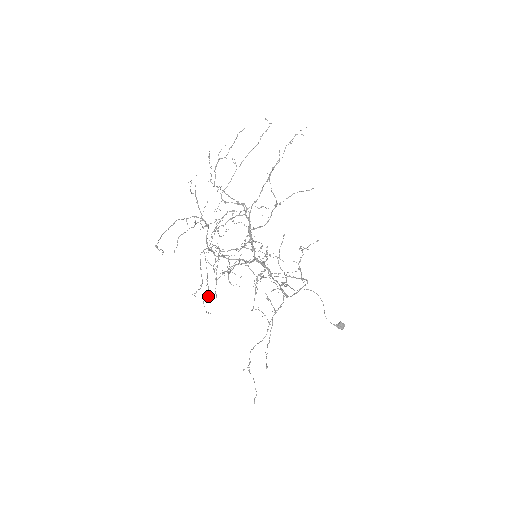
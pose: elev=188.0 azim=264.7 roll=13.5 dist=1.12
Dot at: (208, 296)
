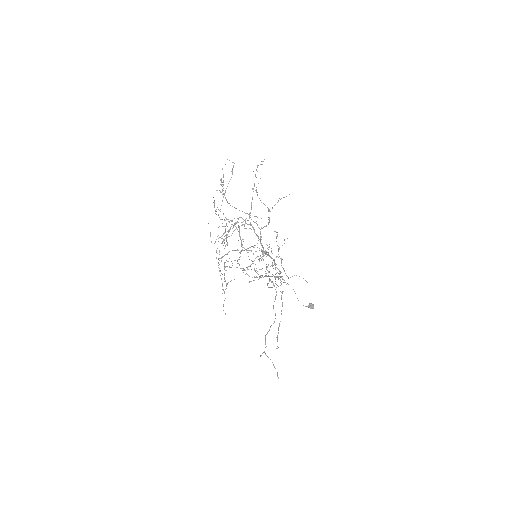
Dot at: occluded
